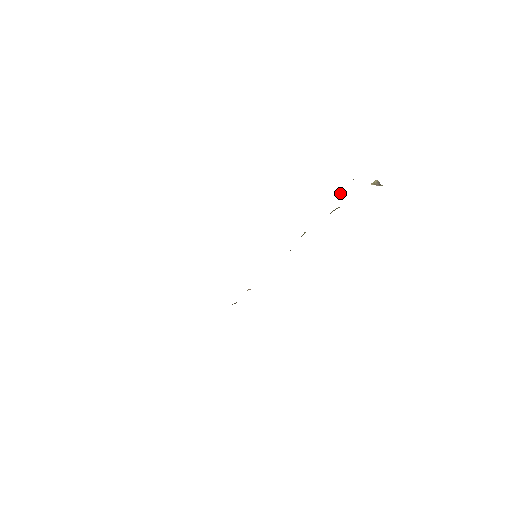
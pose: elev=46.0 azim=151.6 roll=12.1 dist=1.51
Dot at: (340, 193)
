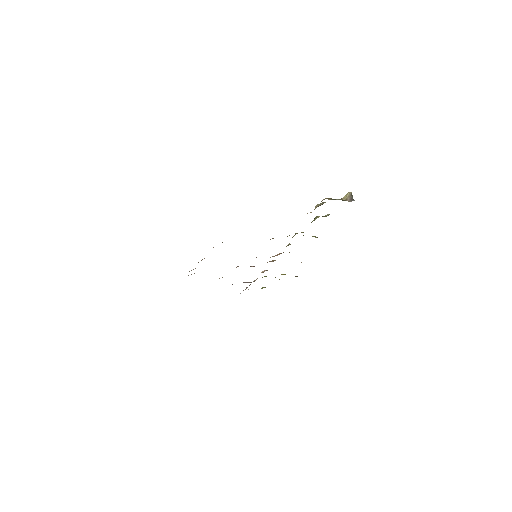
Dot at: occluded
